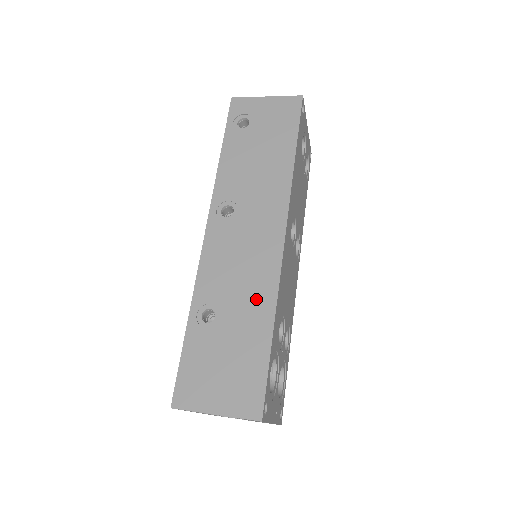
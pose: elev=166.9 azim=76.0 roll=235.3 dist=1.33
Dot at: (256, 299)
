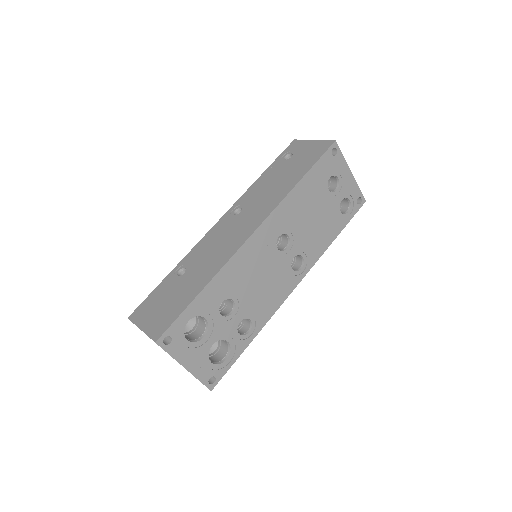
Dot at: (209, 268)
